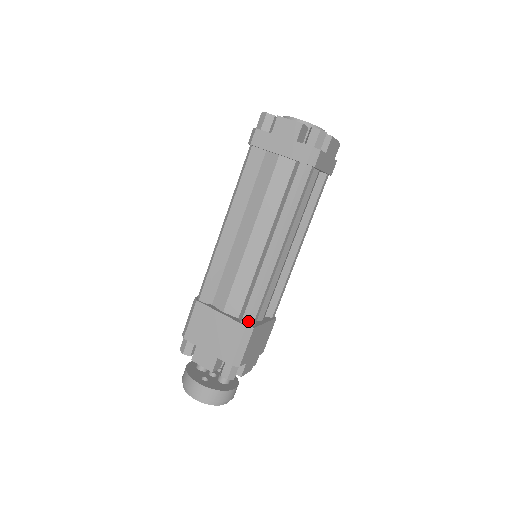
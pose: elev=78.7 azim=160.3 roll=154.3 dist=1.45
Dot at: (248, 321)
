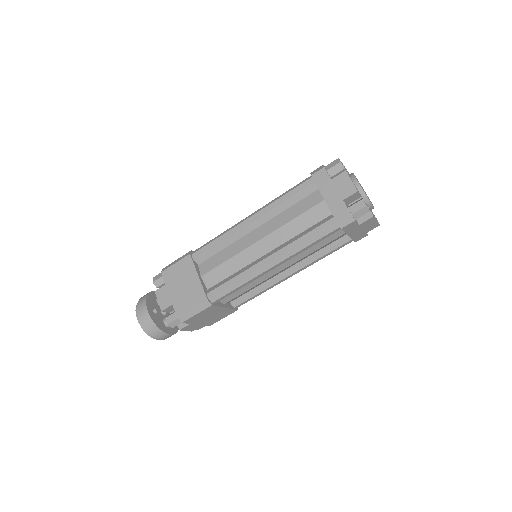
Dot at: (212, 297)
